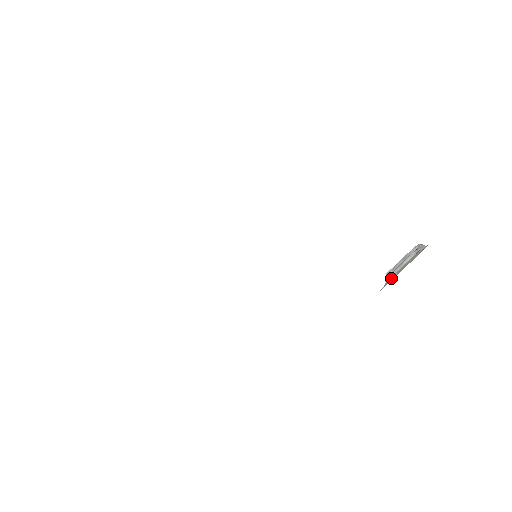
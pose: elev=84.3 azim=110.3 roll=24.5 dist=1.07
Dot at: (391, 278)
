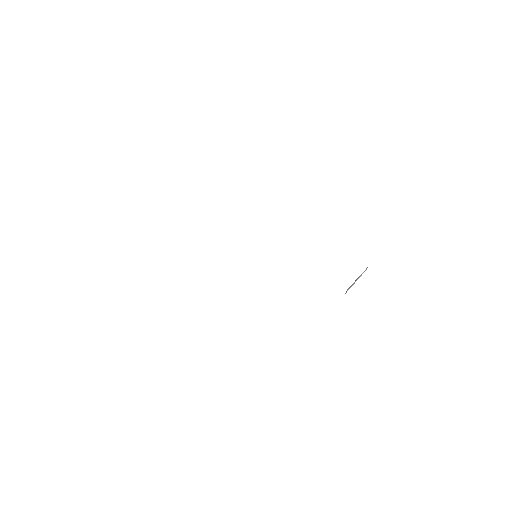
Dot at: occluded
